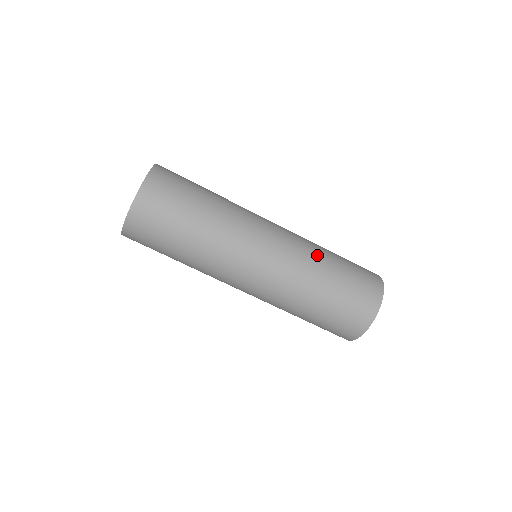
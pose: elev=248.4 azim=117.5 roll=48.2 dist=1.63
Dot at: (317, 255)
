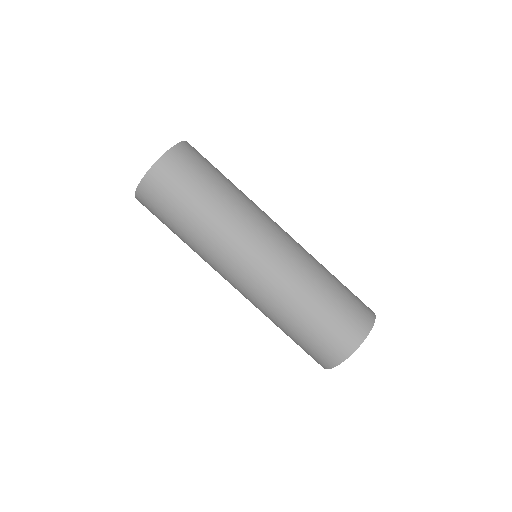
Dot at: (315, 269)
